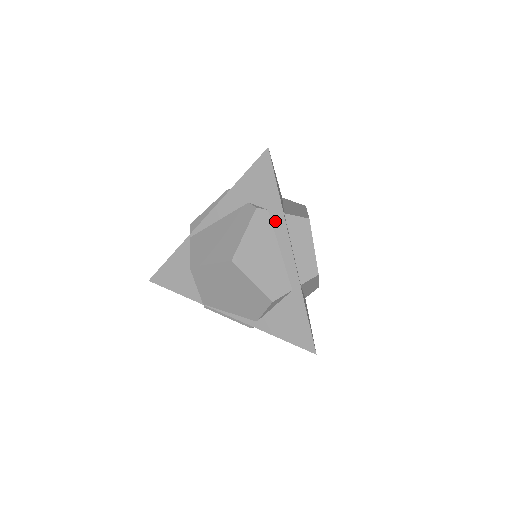
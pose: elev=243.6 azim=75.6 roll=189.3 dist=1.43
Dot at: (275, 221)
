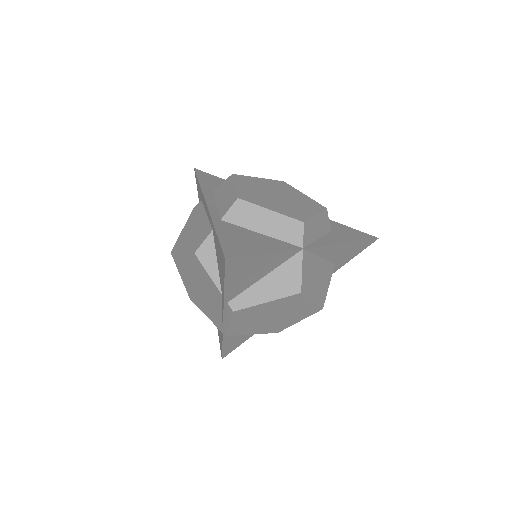
Dot at: occluded
